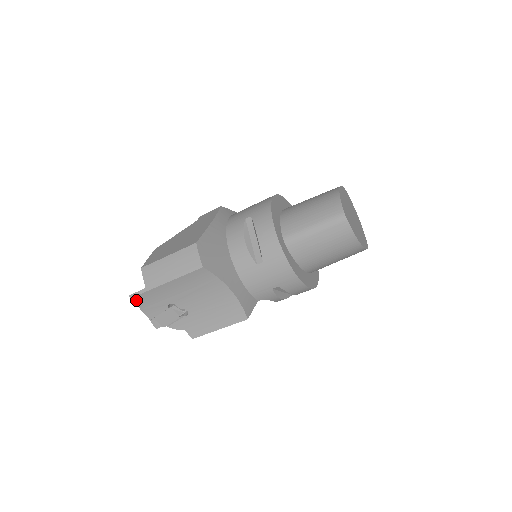
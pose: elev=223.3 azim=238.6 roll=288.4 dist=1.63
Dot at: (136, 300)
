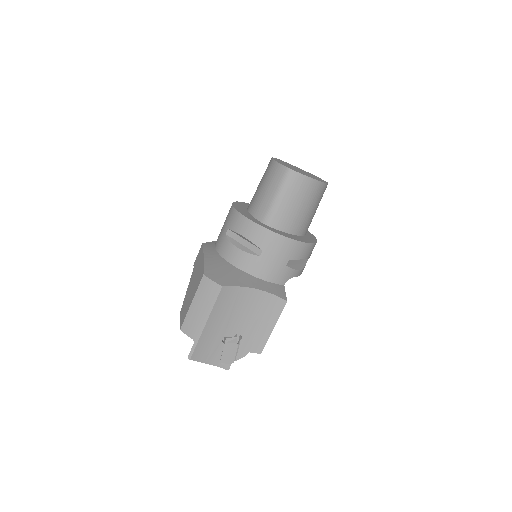
Dot at: (195, 357)
